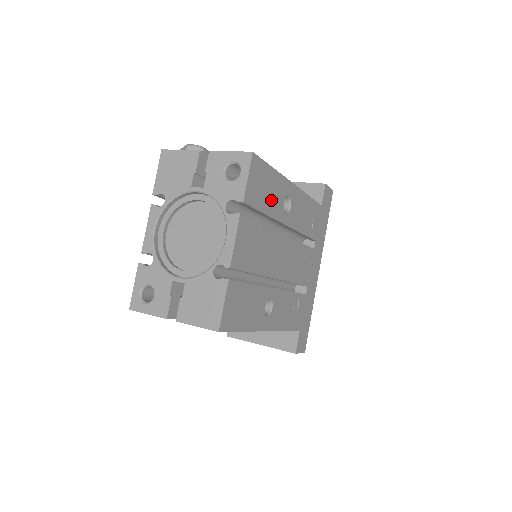
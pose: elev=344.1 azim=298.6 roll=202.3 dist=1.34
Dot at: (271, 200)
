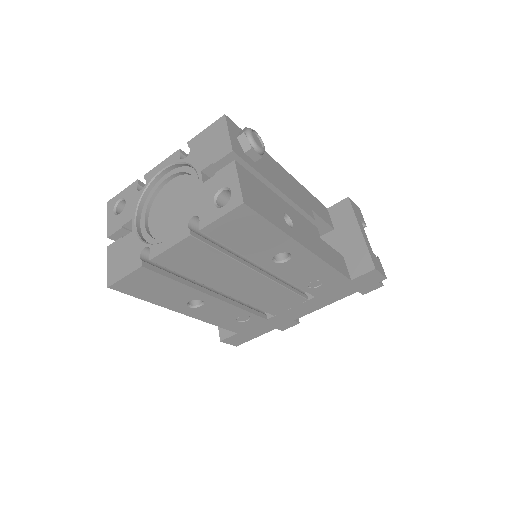
Dot at: (253, 245)
